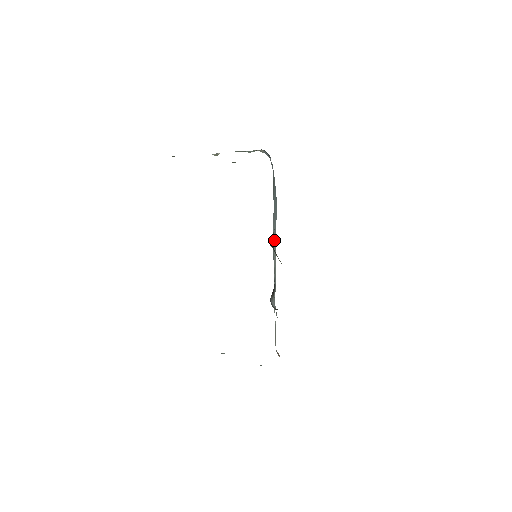
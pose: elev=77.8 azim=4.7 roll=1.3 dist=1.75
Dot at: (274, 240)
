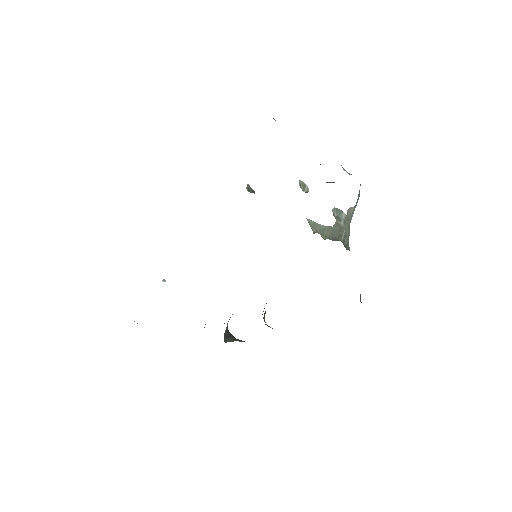
Dot at: occluded
